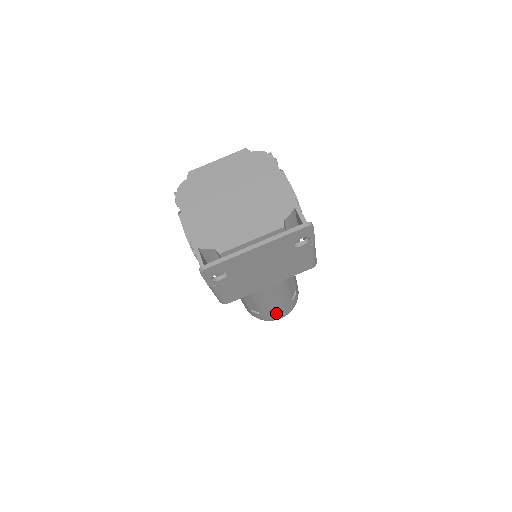
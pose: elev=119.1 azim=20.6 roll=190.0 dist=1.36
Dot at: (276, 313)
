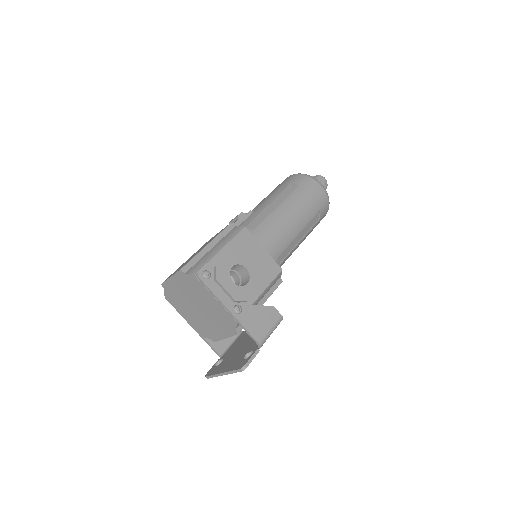
Dot at: occluded
